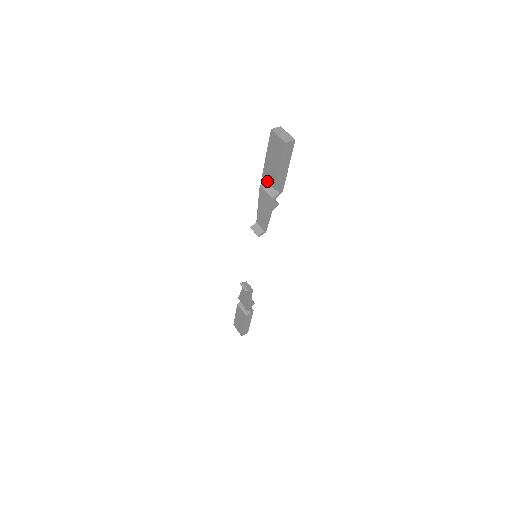
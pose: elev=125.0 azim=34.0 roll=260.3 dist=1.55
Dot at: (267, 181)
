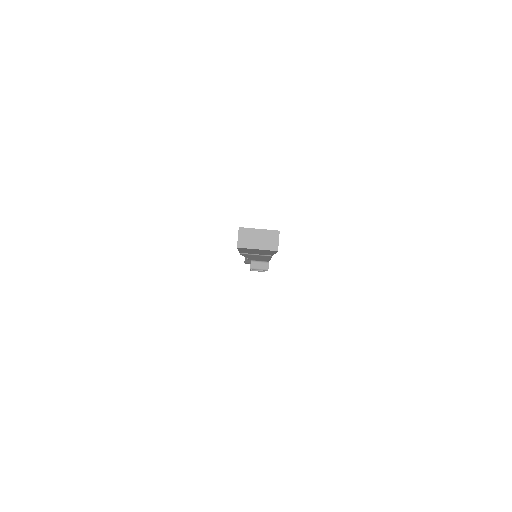
Dot at: occluded
